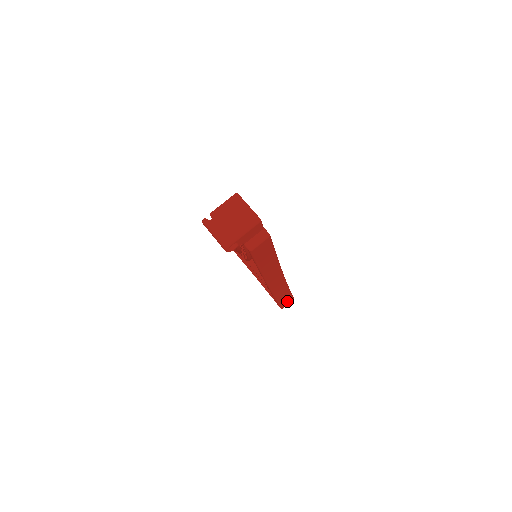
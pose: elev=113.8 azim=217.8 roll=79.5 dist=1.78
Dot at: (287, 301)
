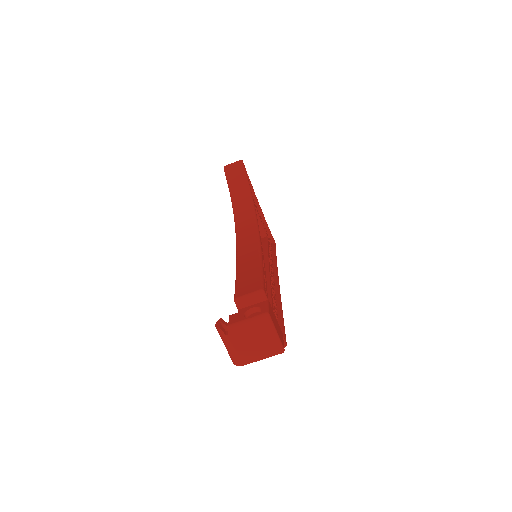
Dot at: occluded
